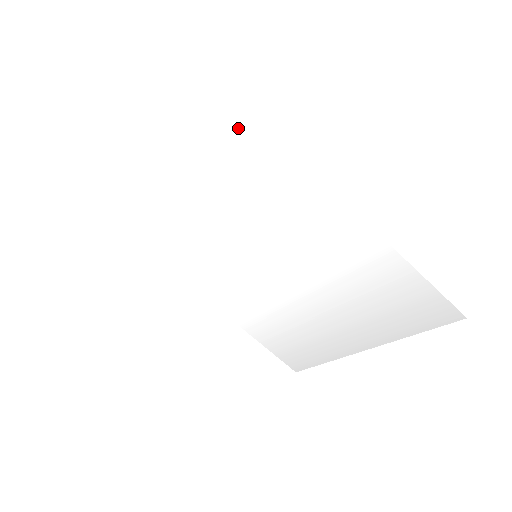
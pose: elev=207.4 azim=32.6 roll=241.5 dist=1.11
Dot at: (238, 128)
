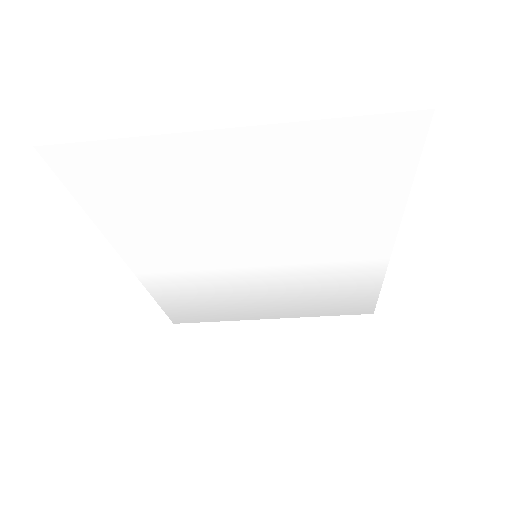
Dot at: (386, 182)
